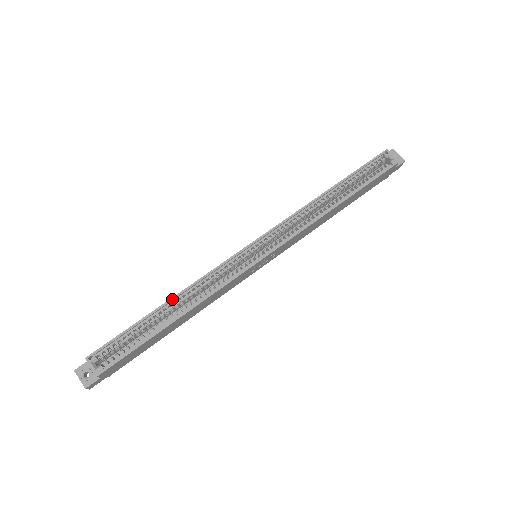
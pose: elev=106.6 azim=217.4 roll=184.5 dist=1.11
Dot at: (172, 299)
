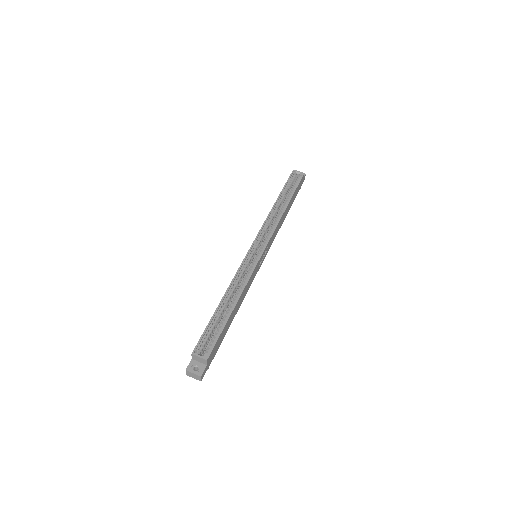
Dot at: (225, 295)
